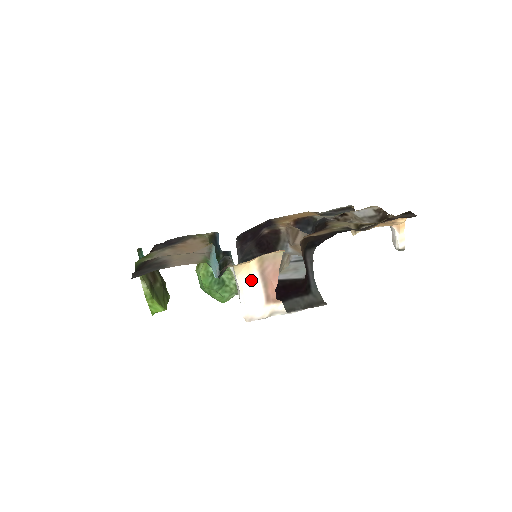
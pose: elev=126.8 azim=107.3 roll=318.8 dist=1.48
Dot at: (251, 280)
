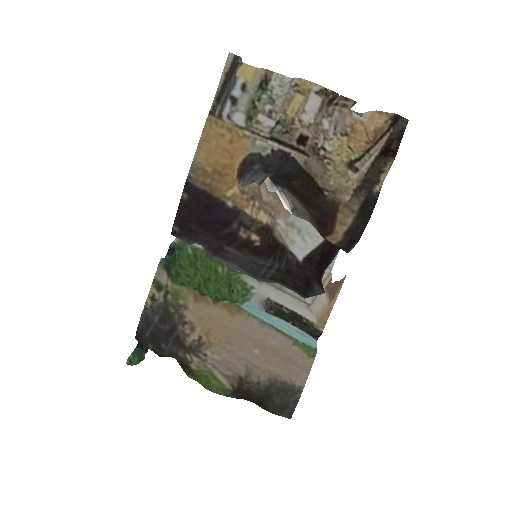
Dot at: (323, 305)
